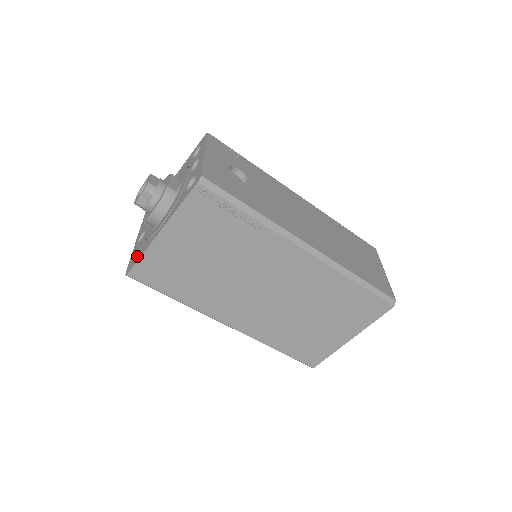
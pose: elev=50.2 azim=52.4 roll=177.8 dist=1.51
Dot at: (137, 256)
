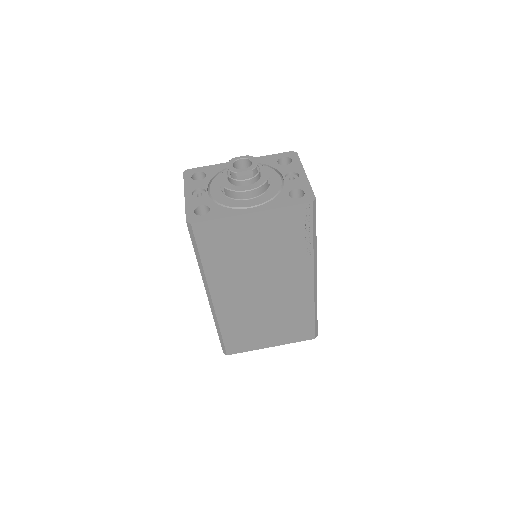
Dot at: (208, 213)
